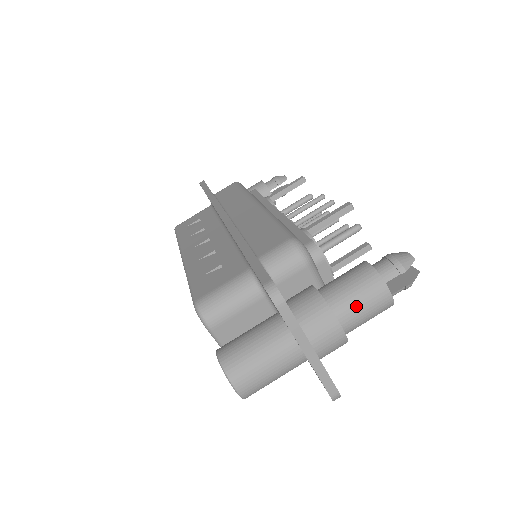
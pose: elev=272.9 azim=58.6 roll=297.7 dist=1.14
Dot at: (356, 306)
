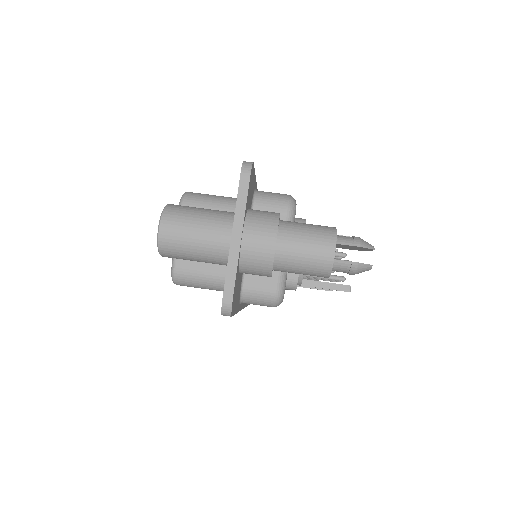
Dot at: (300, 237)
